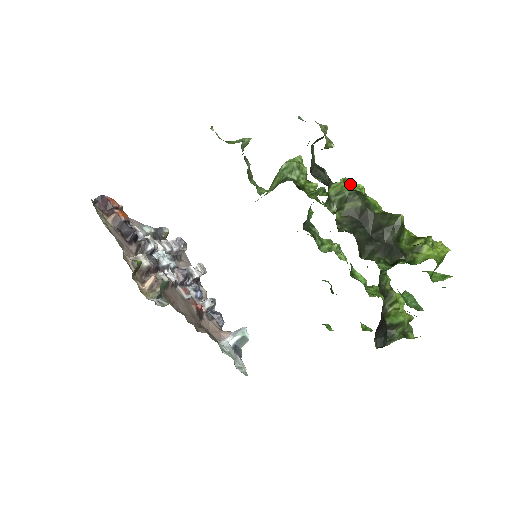
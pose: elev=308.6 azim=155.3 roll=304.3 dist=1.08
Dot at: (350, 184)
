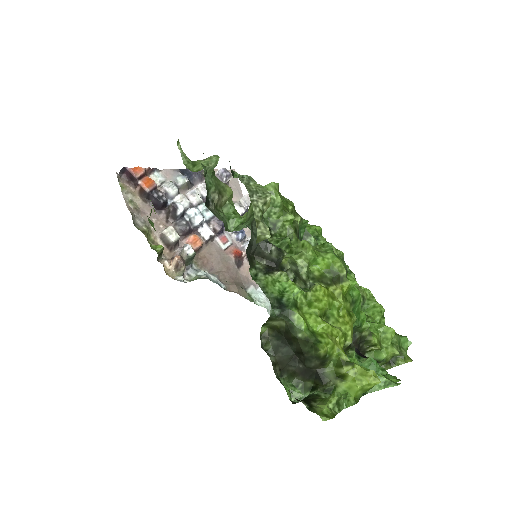
Dot at: (309, 250)
